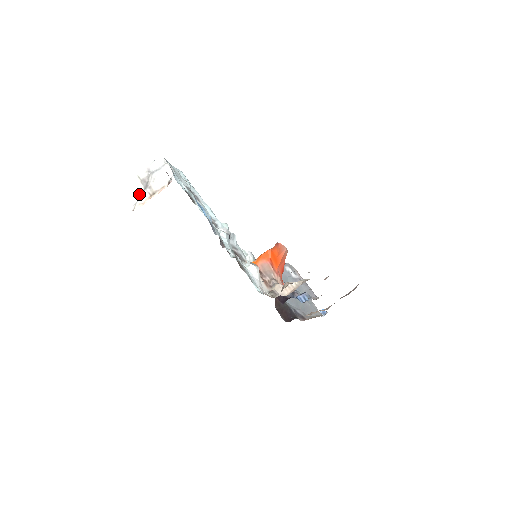
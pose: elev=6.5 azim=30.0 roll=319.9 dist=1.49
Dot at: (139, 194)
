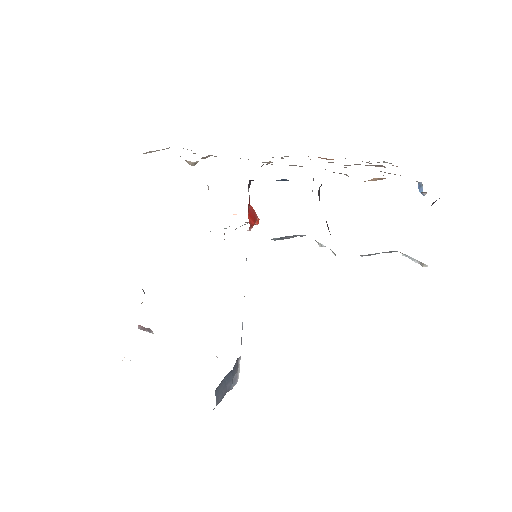
Dot at: occluded
